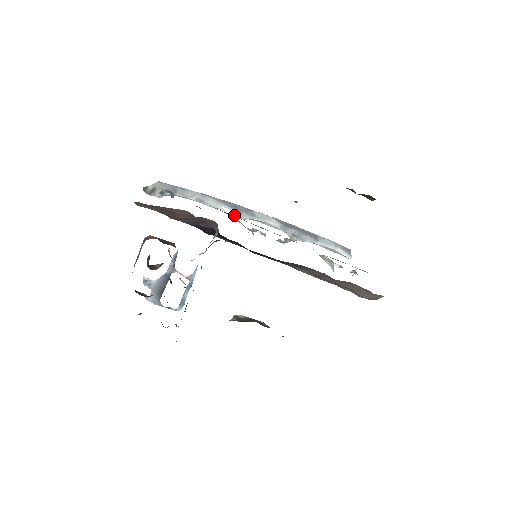
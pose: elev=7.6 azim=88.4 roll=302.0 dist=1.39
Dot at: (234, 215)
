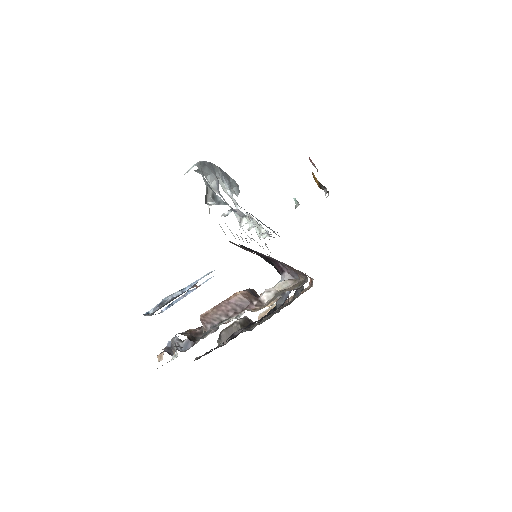
Dot at: (216, 185)
